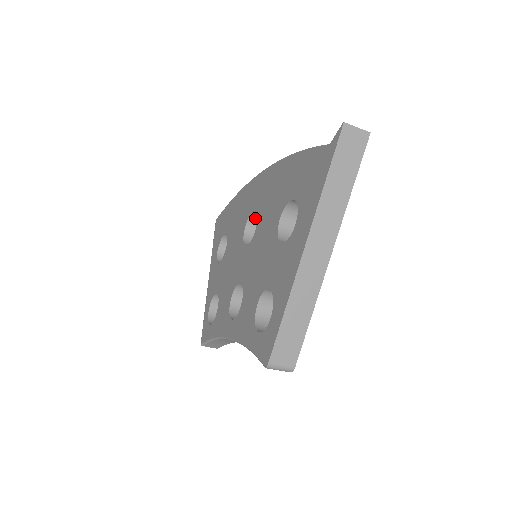
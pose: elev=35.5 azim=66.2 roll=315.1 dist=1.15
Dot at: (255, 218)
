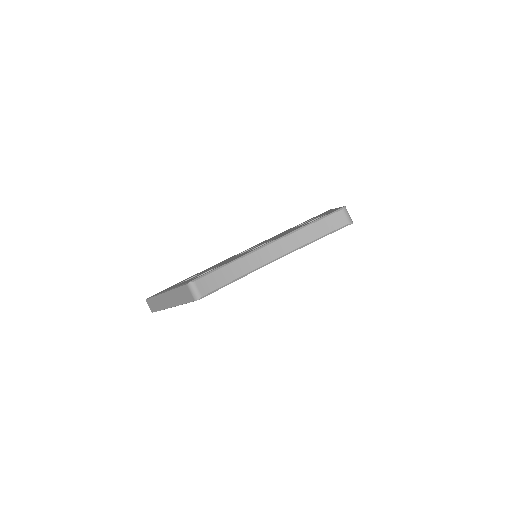
Dot at: occluded
